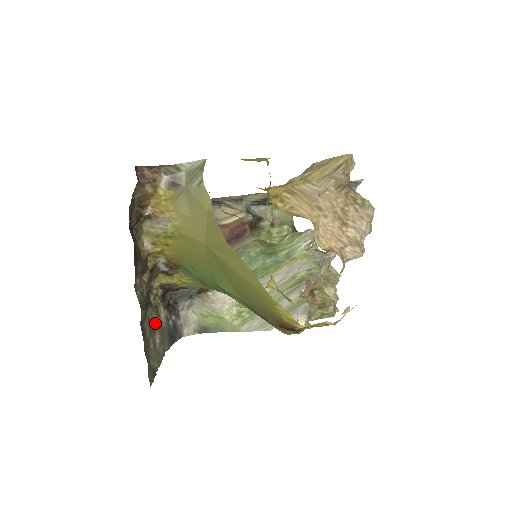
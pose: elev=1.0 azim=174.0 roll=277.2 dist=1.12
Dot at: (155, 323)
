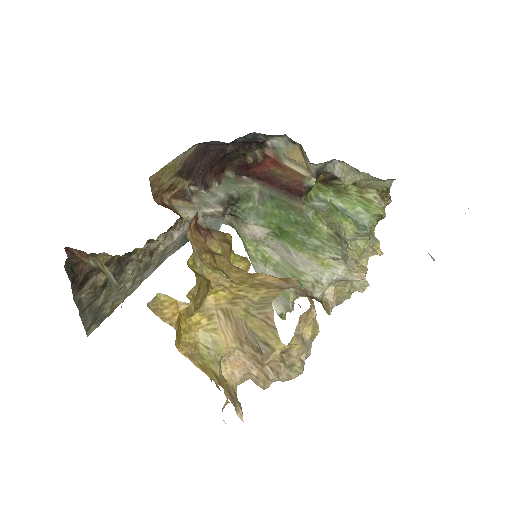
Dot at: (130, 275)
